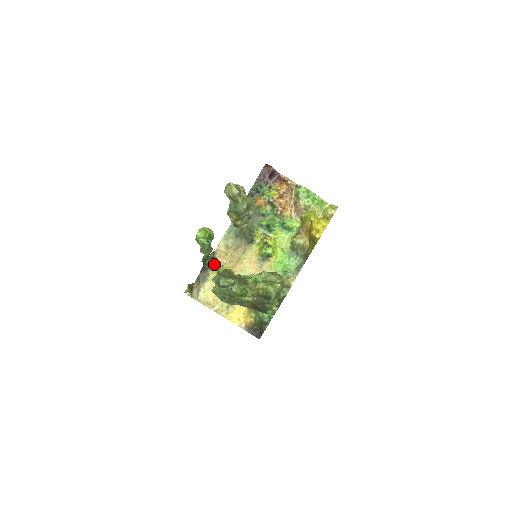
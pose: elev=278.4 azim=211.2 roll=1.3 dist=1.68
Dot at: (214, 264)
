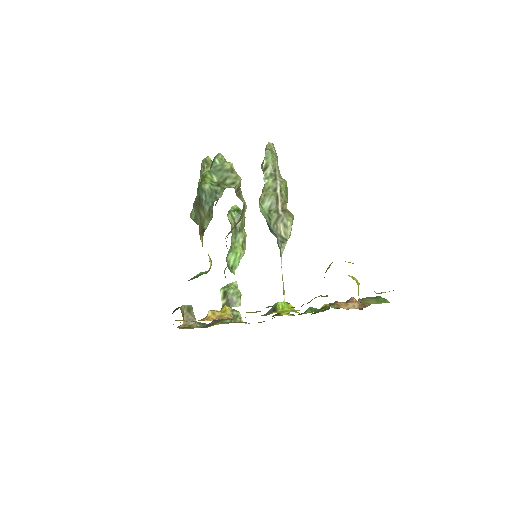
Dot at: (228, 323)
